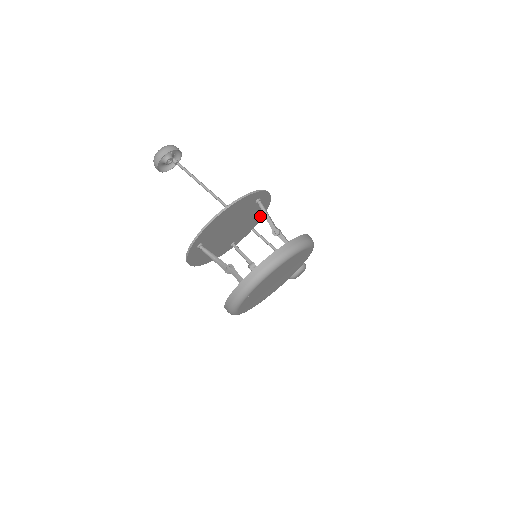
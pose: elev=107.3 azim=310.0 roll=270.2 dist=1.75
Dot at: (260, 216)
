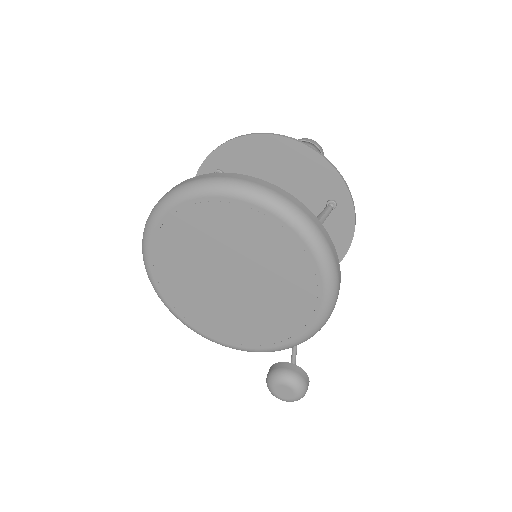
Dot at: occluded
